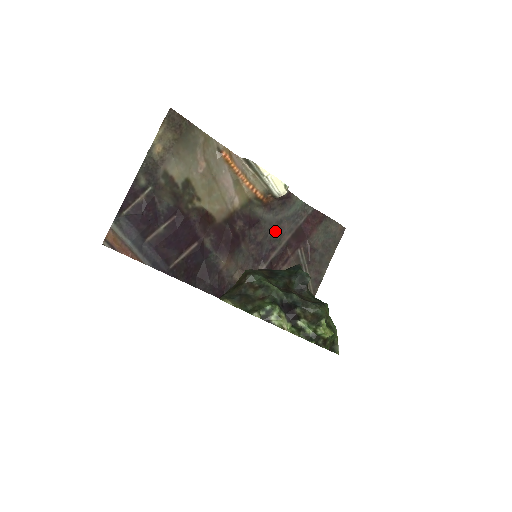
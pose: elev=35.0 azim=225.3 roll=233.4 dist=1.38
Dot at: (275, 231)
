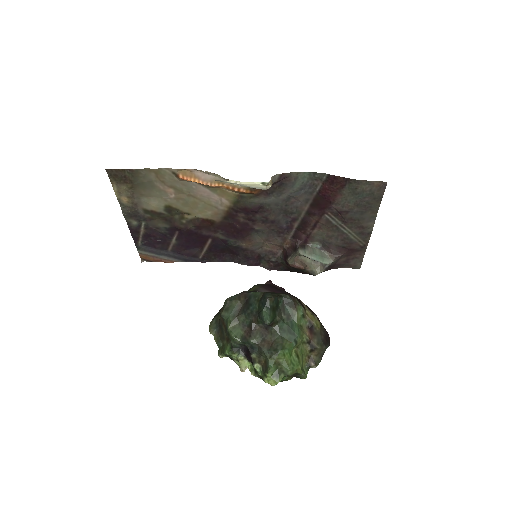
Dot at: (287, 207)
